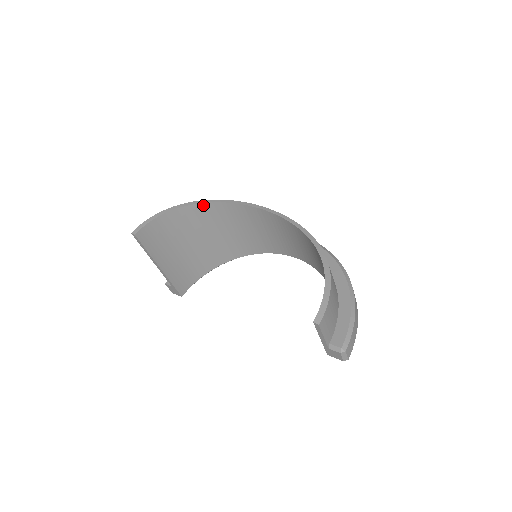
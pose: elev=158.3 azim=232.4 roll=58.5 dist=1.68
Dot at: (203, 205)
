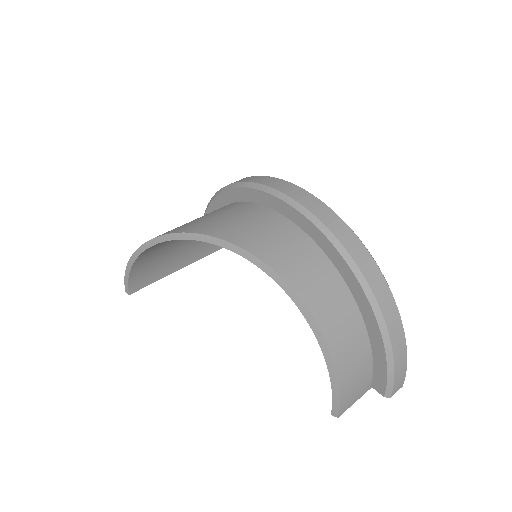
Dot at: (155, 244)
